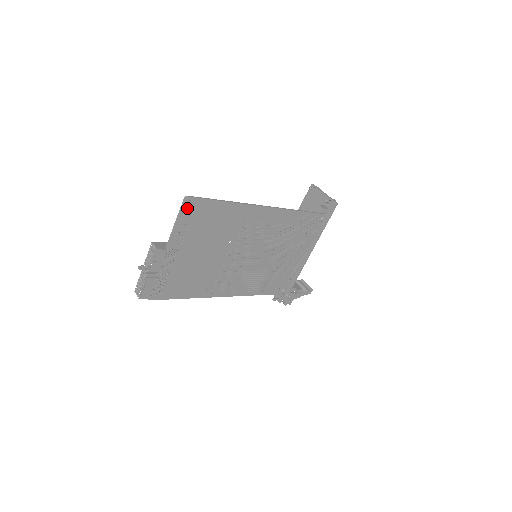
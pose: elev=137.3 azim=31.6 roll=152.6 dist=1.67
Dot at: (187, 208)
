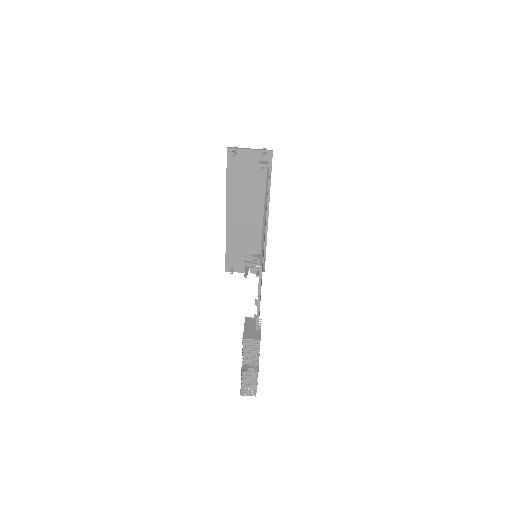
Dot at: occluded
